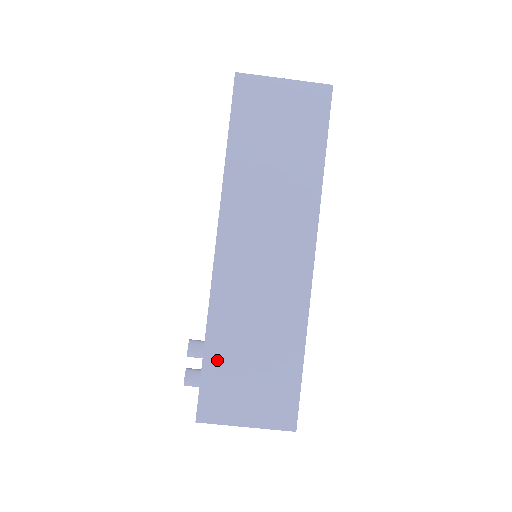
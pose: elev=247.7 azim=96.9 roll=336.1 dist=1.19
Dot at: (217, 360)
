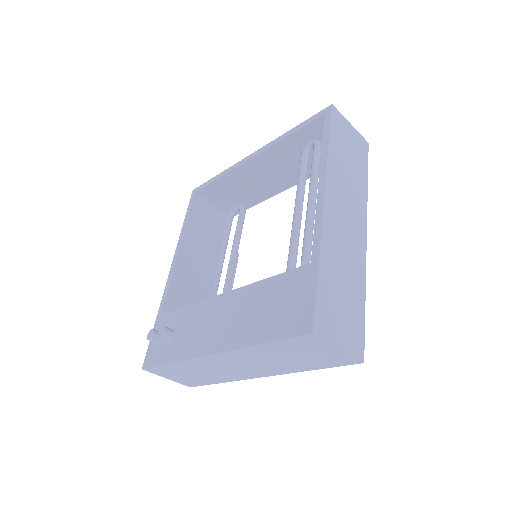
Dot at: (171, 368)
